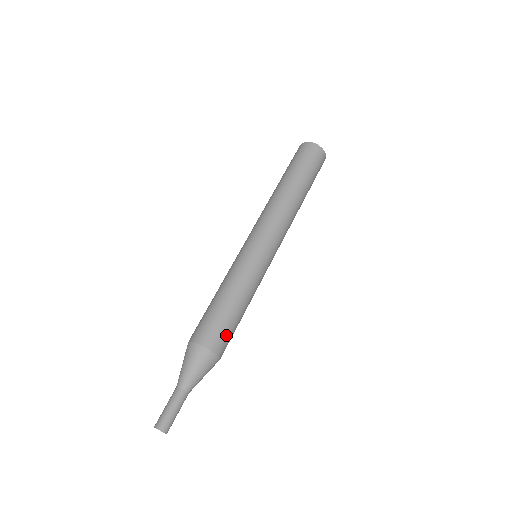
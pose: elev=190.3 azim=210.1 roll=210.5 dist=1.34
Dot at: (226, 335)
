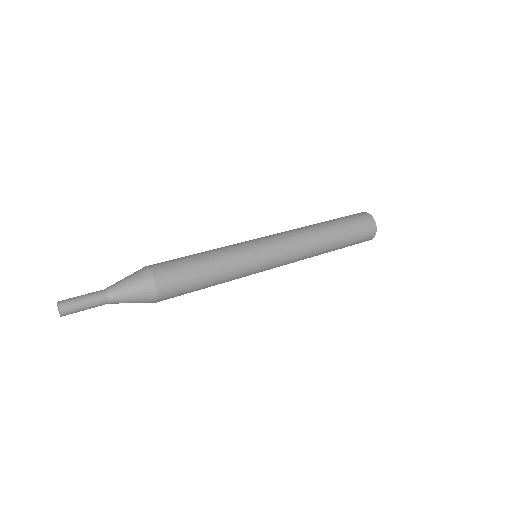
Dot at: (177, 277)
